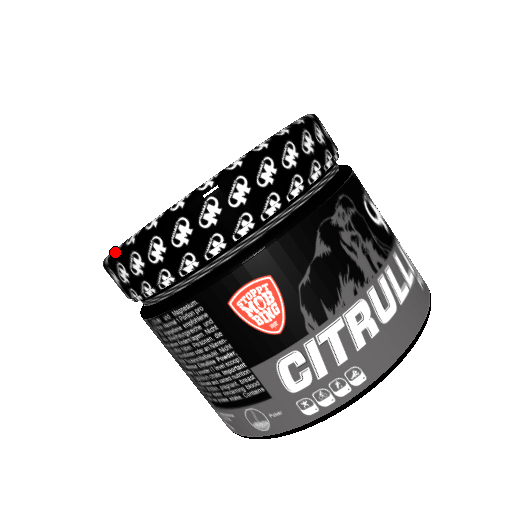
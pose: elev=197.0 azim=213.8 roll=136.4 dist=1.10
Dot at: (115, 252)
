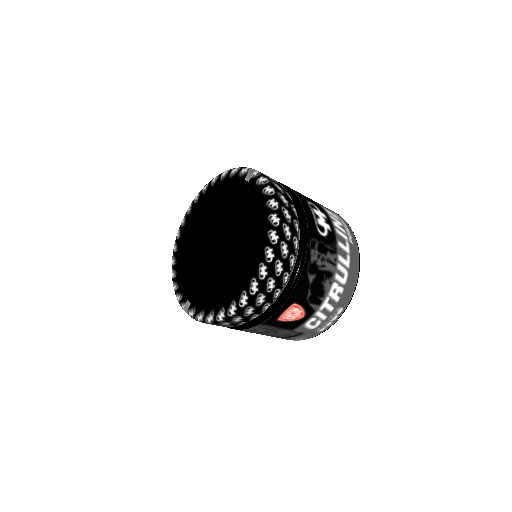
Dot at: (209, 322)
